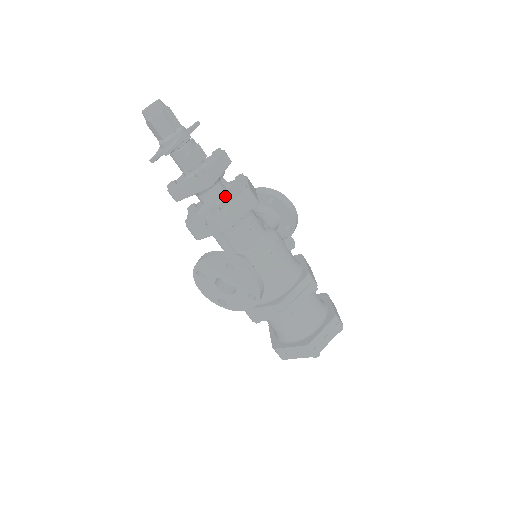
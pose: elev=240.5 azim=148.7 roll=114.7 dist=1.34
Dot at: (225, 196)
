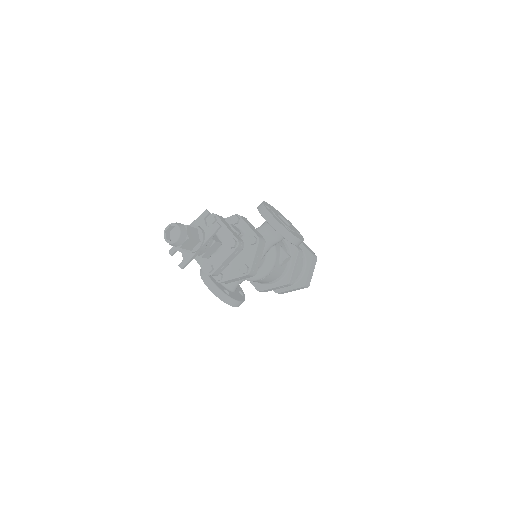
Dot at: occluded
